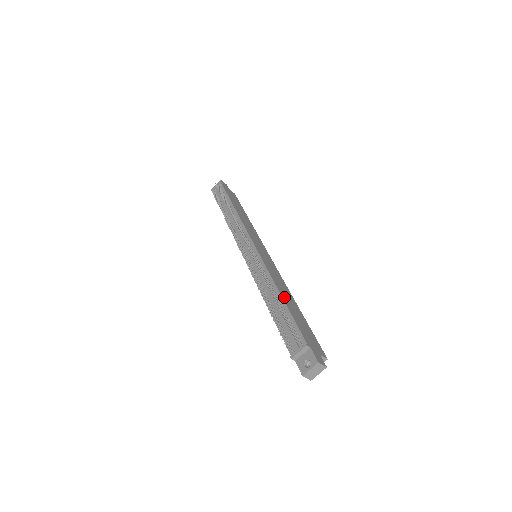
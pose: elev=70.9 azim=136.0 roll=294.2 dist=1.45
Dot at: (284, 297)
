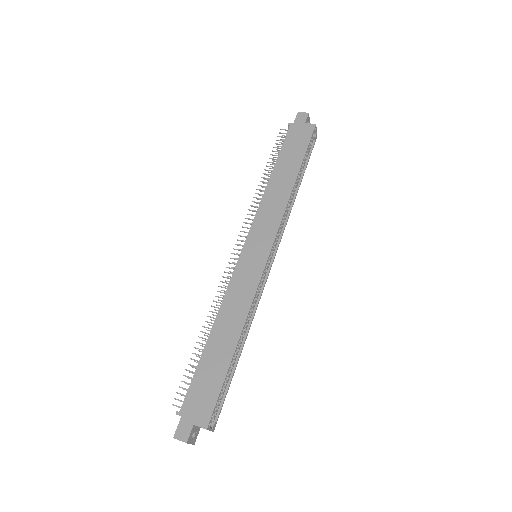
Dot at: (213, 338)
